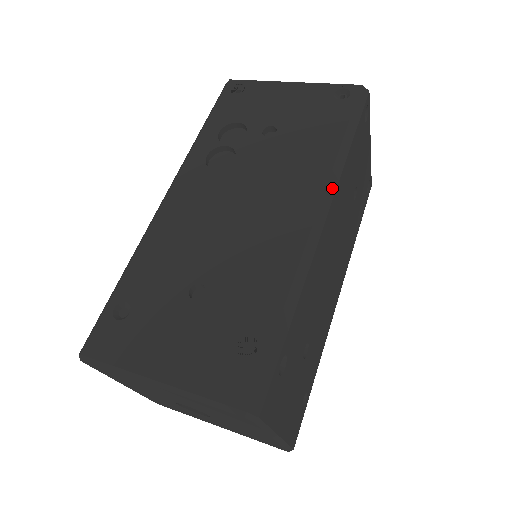
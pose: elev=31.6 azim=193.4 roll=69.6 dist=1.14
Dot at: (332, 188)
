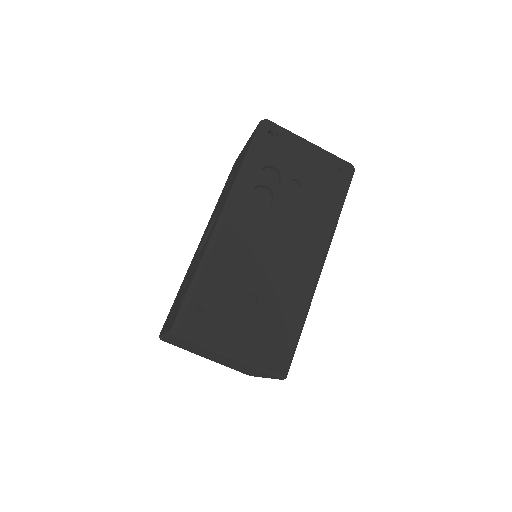
Dot at: (330, 241)
